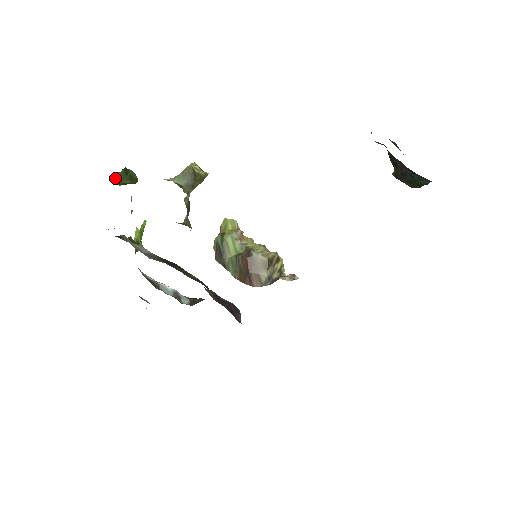
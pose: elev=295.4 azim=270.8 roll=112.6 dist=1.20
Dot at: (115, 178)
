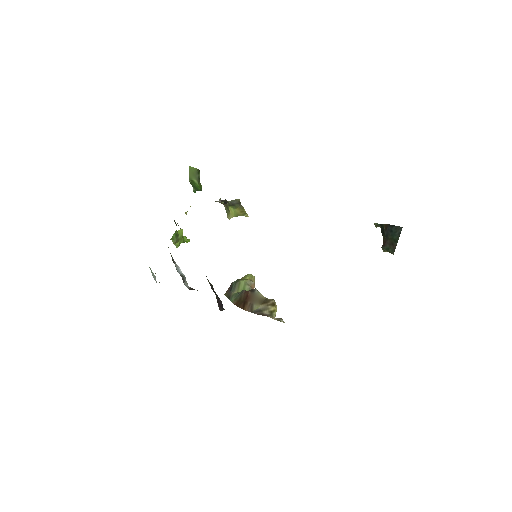
Dot at: (190, 172)
